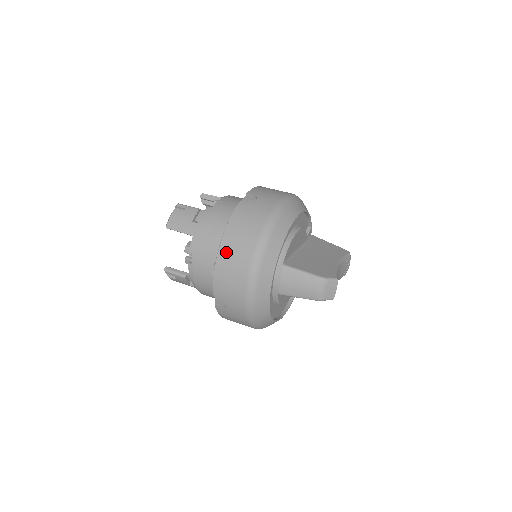
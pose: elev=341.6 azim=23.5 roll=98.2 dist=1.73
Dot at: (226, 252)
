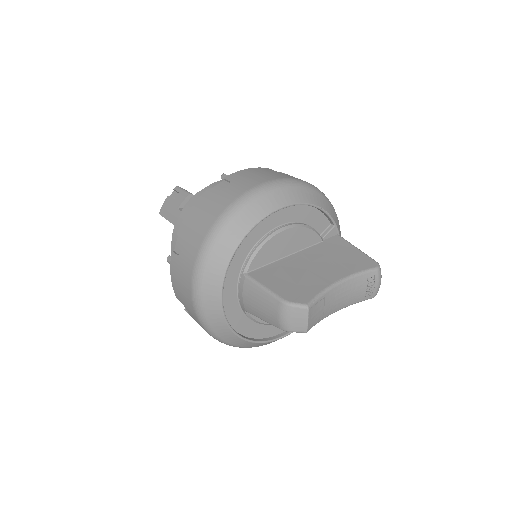
Dot at: (179, 250)
